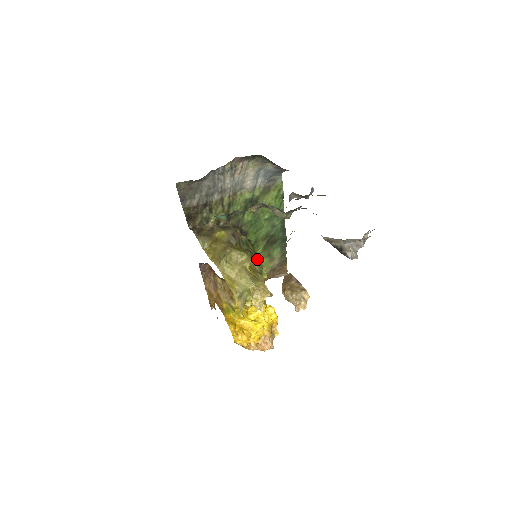
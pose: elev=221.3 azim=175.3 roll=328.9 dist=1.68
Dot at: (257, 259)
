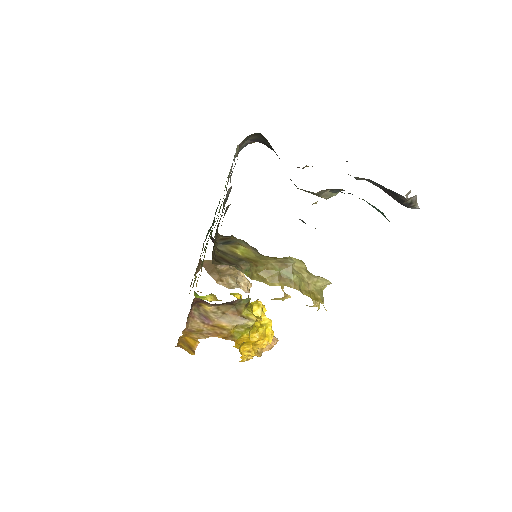
Dot at: occluded
